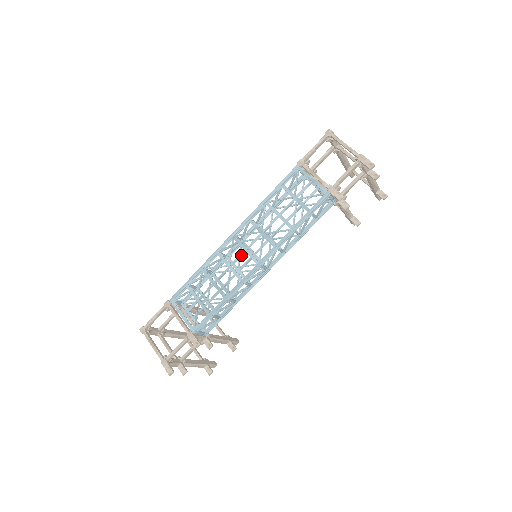
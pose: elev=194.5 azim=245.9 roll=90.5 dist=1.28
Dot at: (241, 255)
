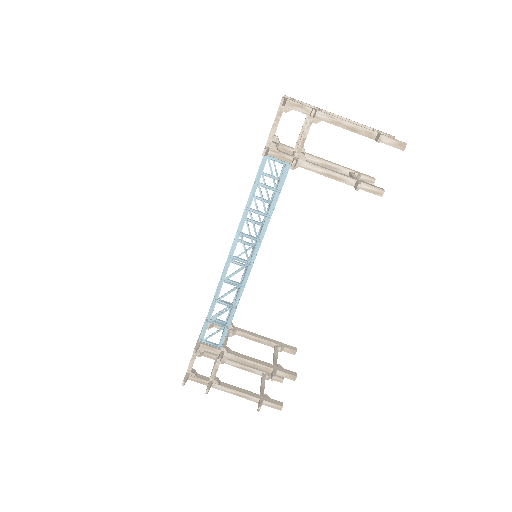
Dot at: occluded
